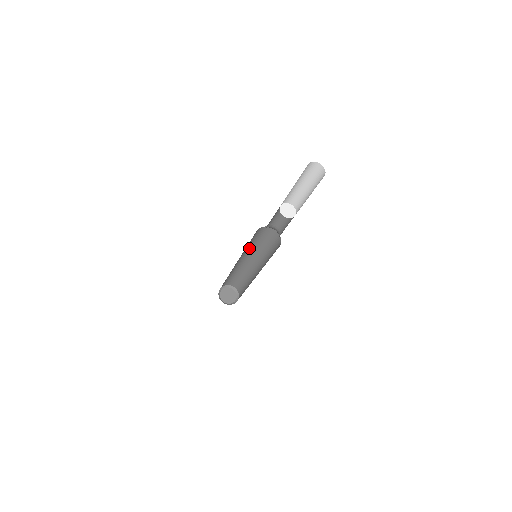
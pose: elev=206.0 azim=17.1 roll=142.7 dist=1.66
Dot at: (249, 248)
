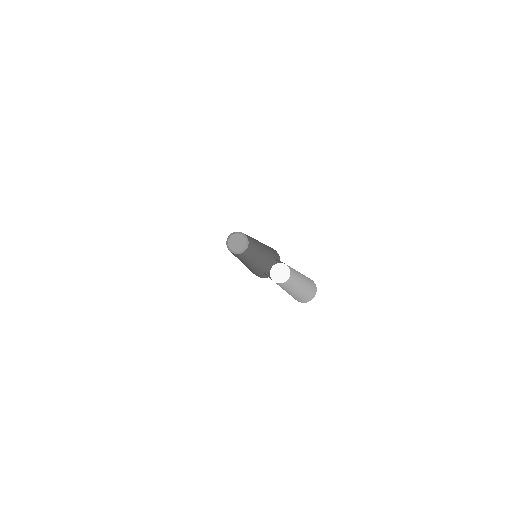
Dot at: occluded
